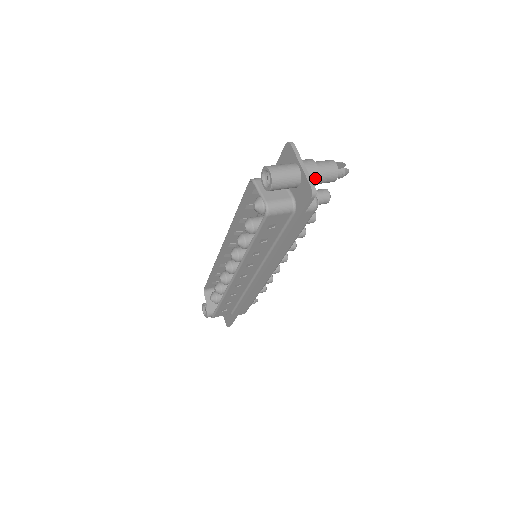
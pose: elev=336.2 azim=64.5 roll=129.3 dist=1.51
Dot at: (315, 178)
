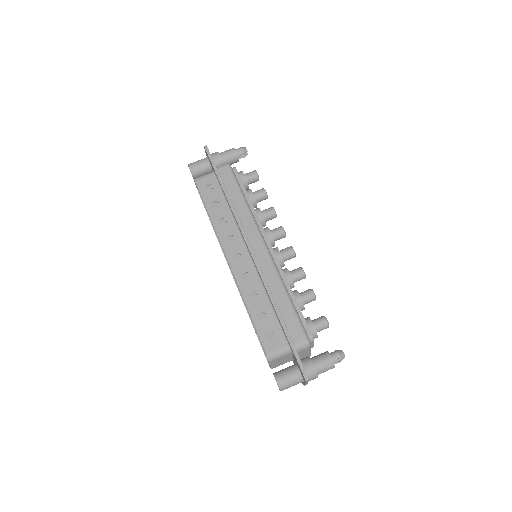
Dot at: occluded
